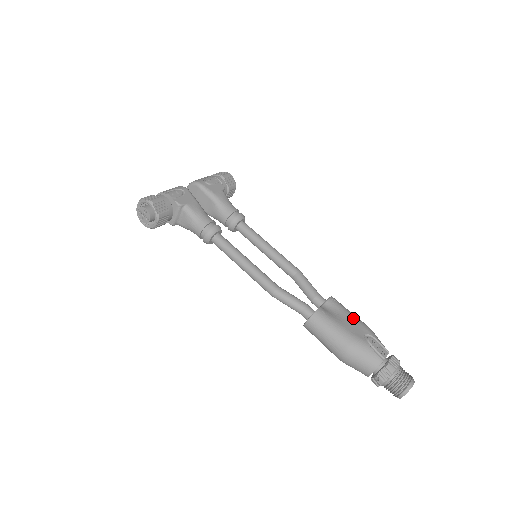
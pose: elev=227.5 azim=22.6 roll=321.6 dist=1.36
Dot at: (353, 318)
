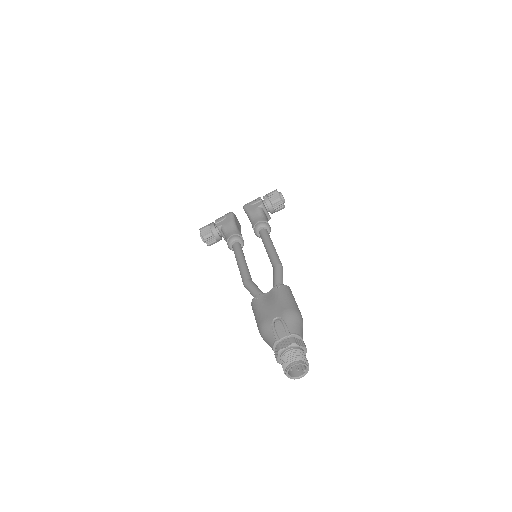
Dot at: (280, 303)
